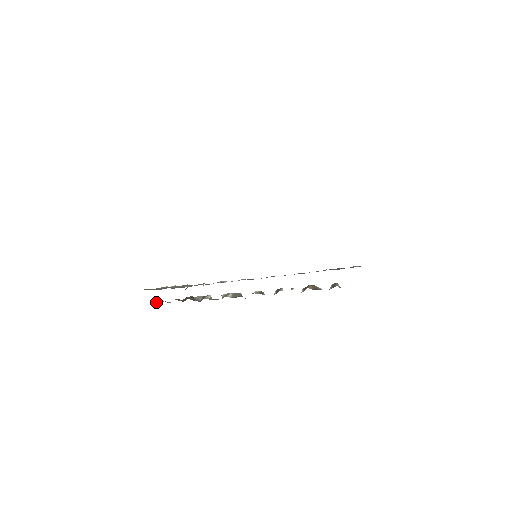
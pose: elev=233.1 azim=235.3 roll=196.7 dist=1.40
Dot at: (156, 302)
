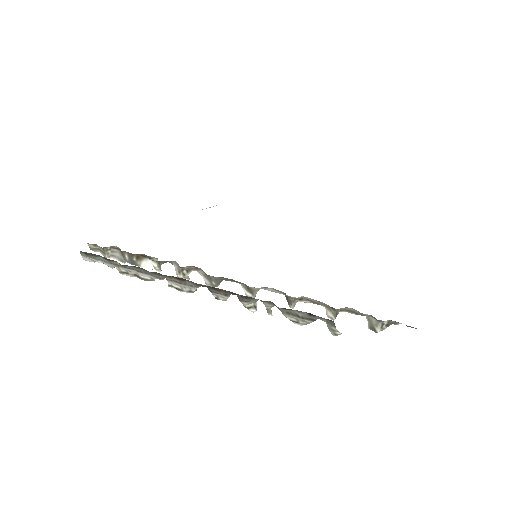
Dot at: (85, 257)
